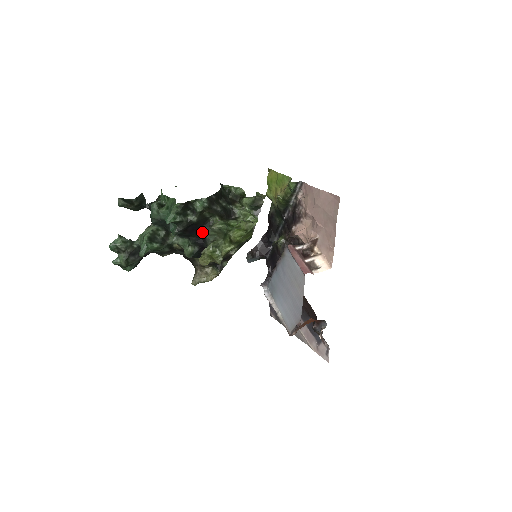
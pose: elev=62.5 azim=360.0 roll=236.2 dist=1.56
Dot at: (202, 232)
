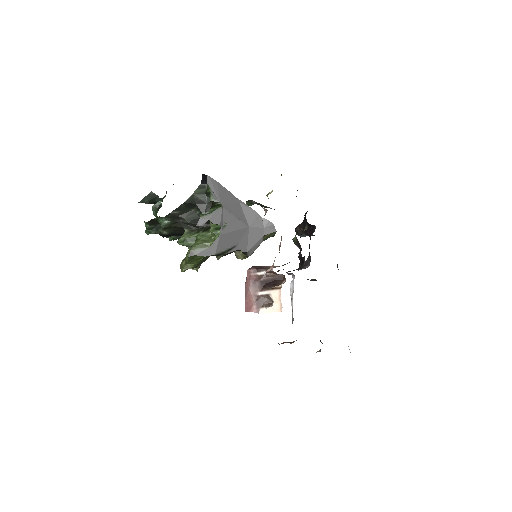
Dot at: occluded
